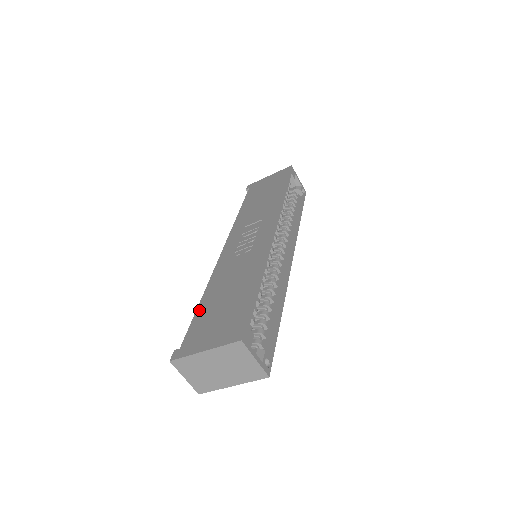
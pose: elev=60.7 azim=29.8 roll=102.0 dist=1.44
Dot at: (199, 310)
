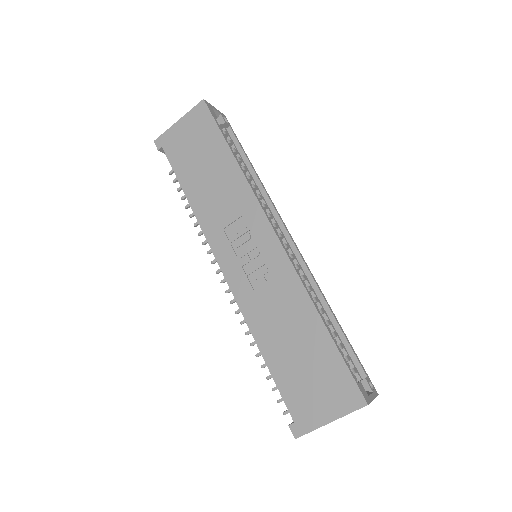
Dot at: (273, 370)
